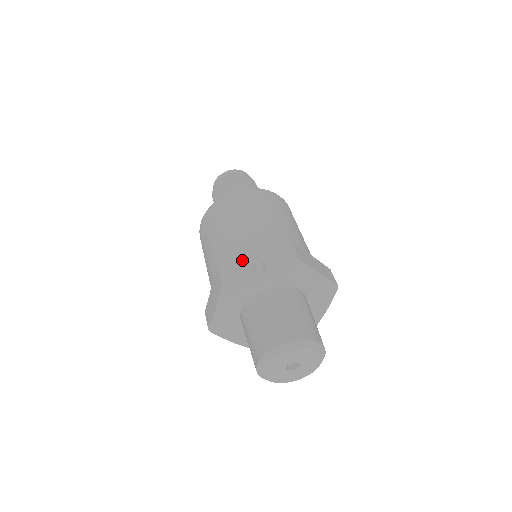
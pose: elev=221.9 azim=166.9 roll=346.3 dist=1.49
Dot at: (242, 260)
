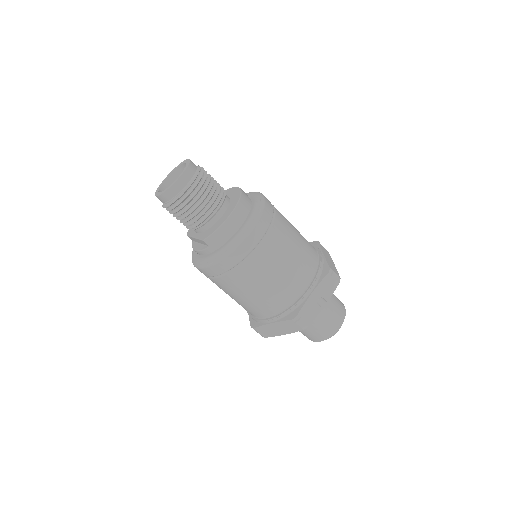
Dot at: (308, 304)
